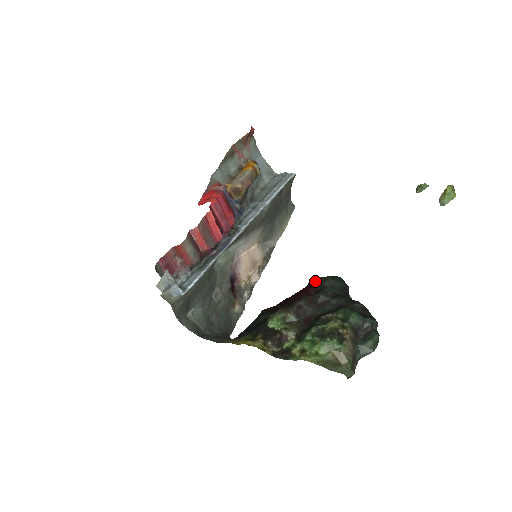
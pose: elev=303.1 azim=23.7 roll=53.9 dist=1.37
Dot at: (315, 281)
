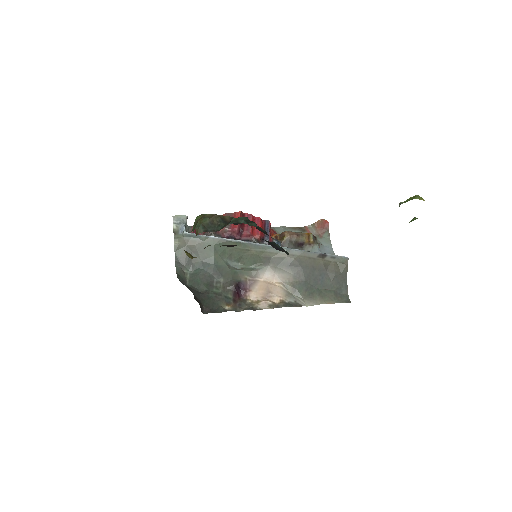
Dot at: occluded
